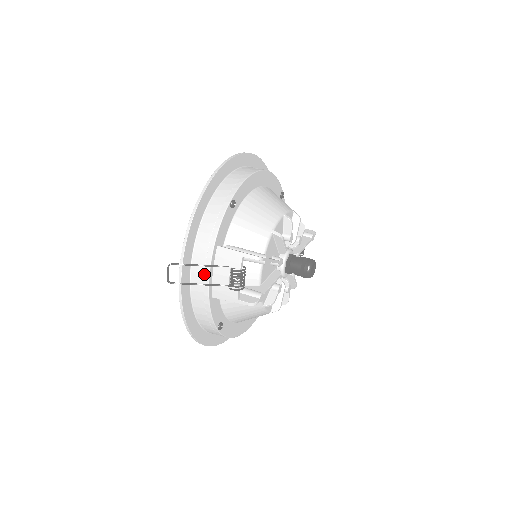
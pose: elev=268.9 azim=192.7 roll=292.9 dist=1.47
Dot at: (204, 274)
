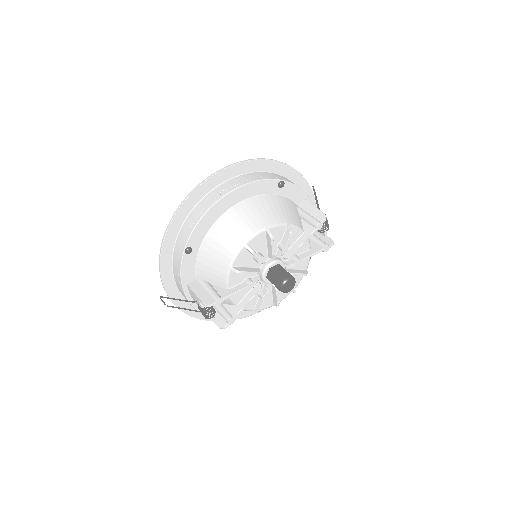
Dot at: occluded
